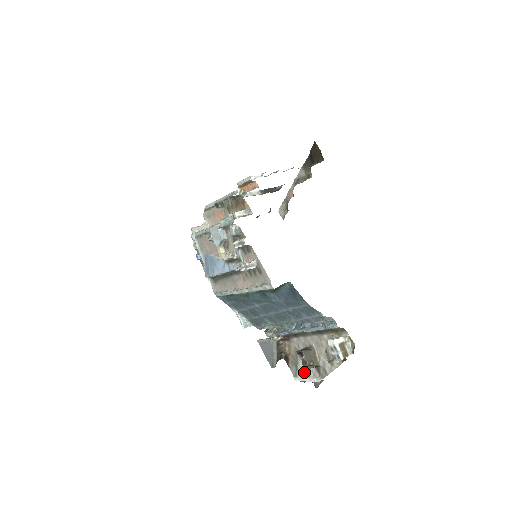
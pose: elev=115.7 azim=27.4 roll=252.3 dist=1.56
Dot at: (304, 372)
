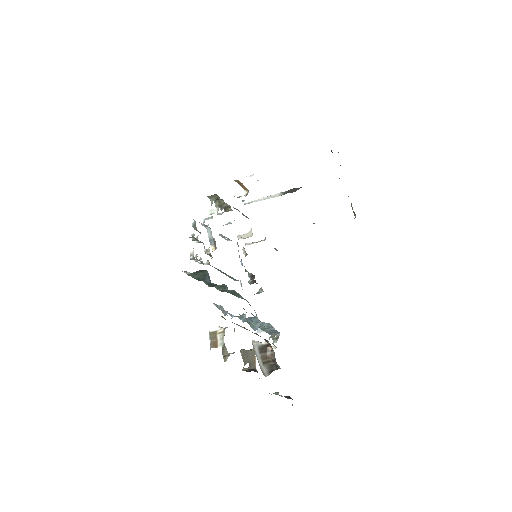
Dot at: occluded
